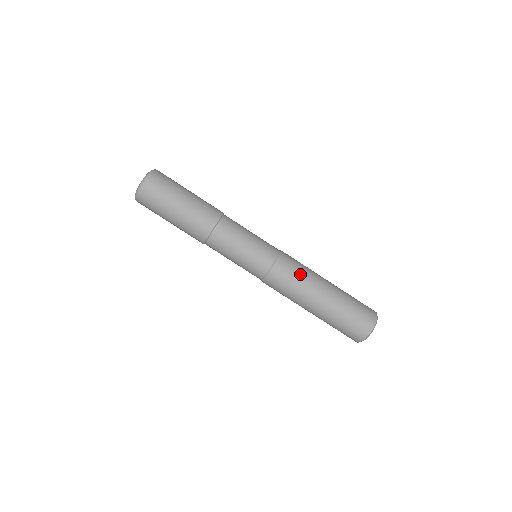
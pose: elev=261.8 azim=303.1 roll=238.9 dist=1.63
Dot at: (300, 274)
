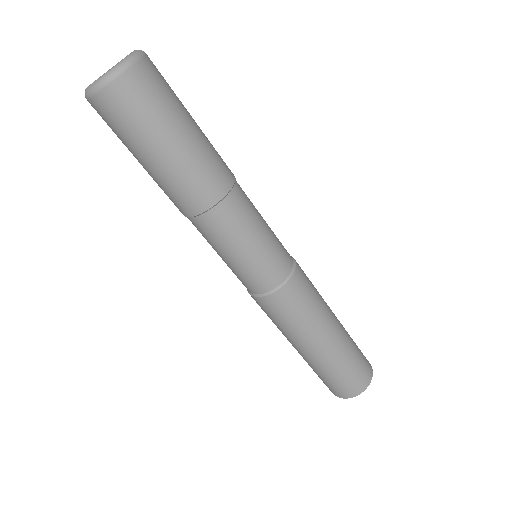
Dot at: (286, 323)
